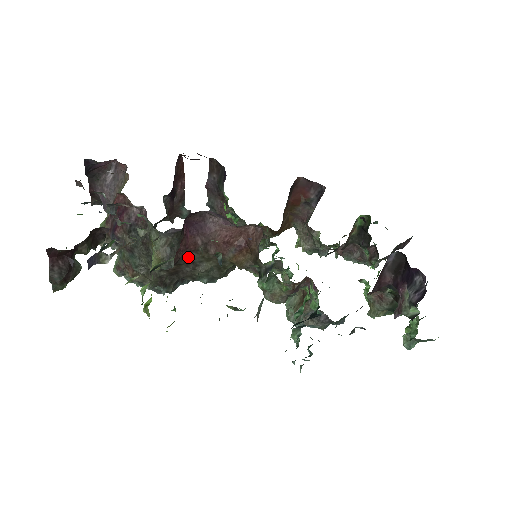
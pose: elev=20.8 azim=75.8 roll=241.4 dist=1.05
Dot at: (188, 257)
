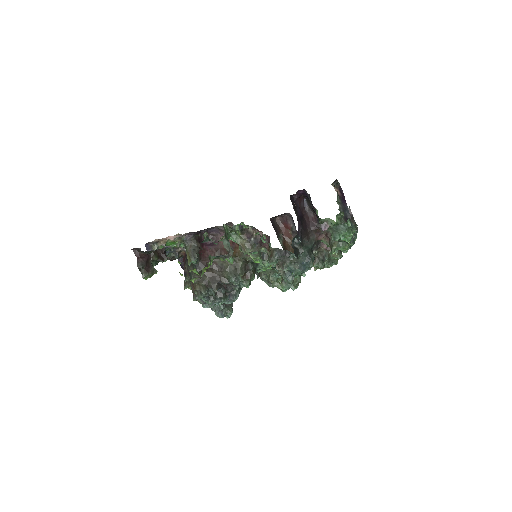
Dot at: (214, 263)
